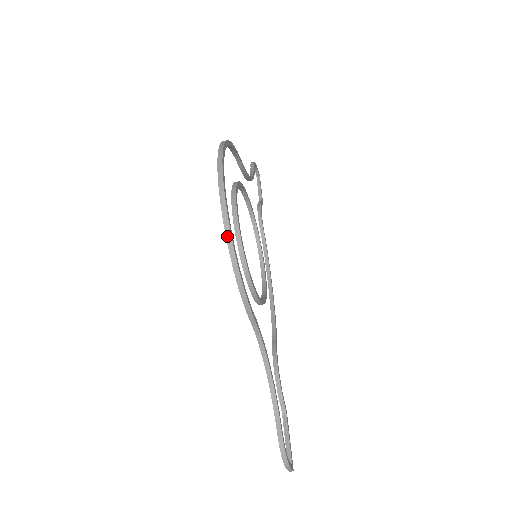
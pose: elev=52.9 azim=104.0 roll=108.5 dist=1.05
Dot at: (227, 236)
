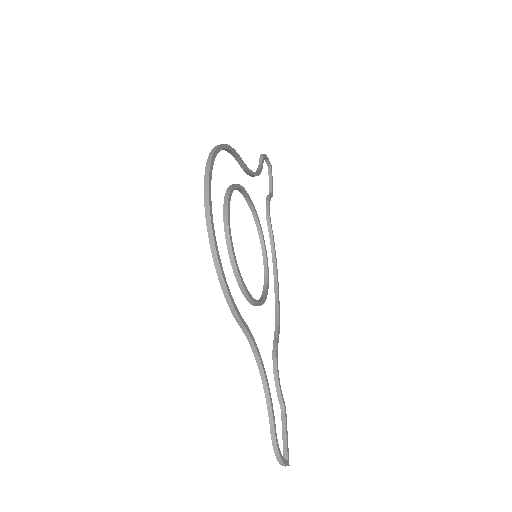
Dot at: (211, 248)
